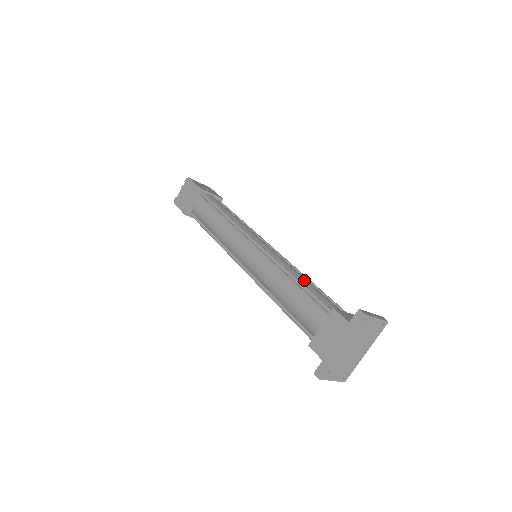
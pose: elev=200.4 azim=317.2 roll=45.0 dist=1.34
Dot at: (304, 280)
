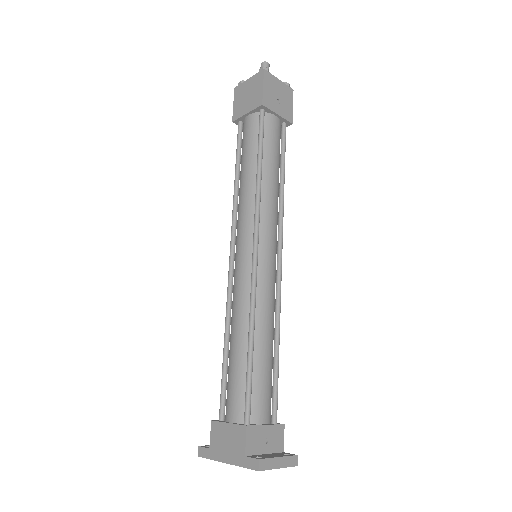
Dot at: (263, 348)
